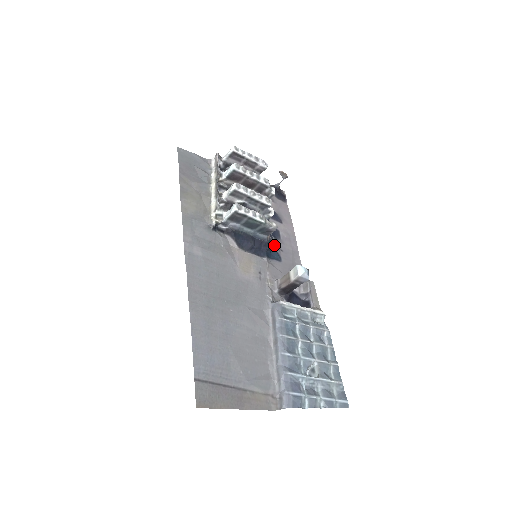
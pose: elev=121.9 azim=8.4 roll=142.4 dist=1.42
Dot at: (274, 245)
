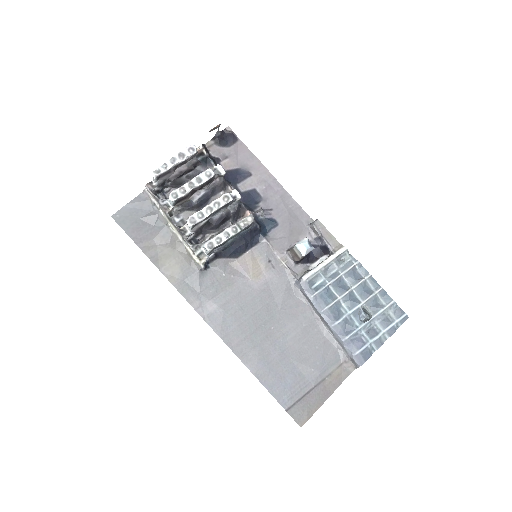
Dot at: (261, 216)
